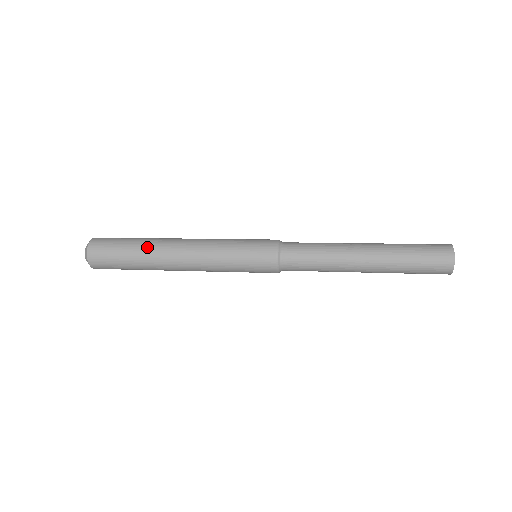
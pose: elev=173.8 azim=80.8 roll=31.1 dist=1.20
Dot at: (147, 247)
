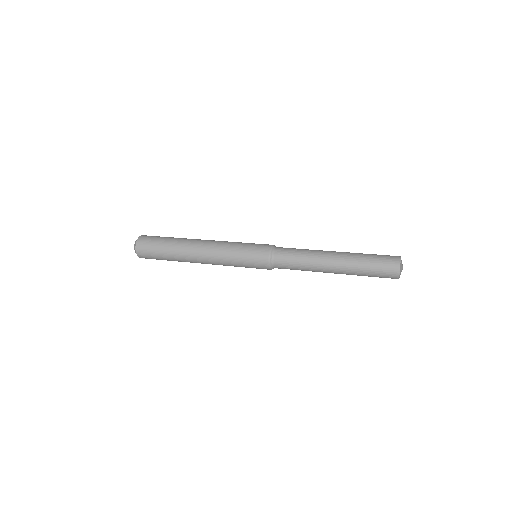
Dot at: (177, 250)
